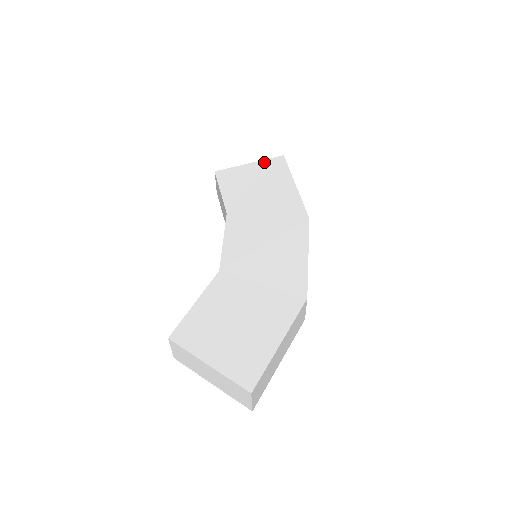
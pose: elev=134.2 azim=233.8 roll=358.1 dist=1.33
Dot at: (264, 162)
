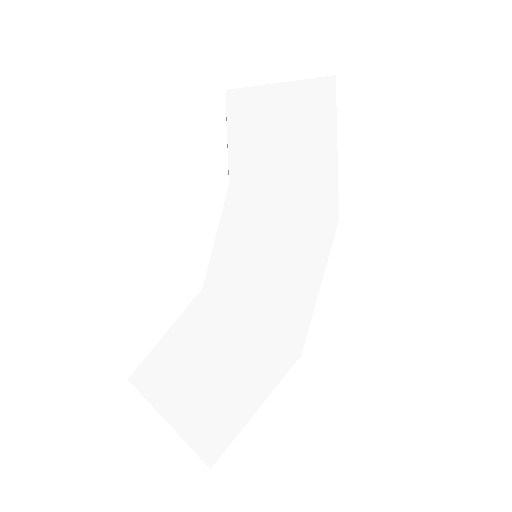
Dot at: (303, 85)
